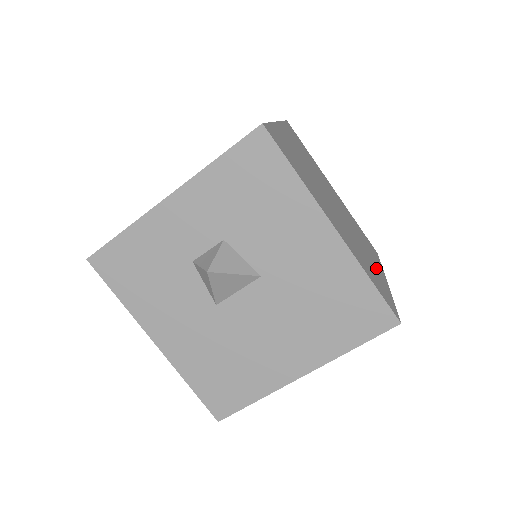
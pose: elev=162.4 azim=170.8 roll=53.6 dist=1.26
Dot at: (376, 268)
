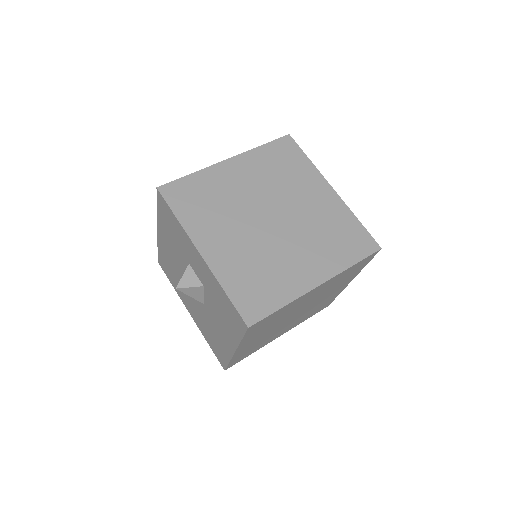
Dot at: (276, 336)
